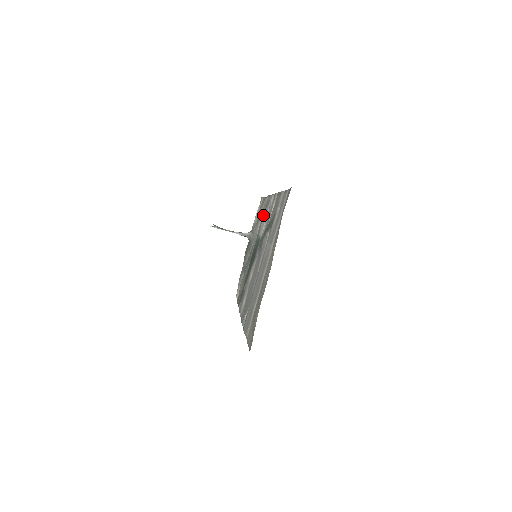
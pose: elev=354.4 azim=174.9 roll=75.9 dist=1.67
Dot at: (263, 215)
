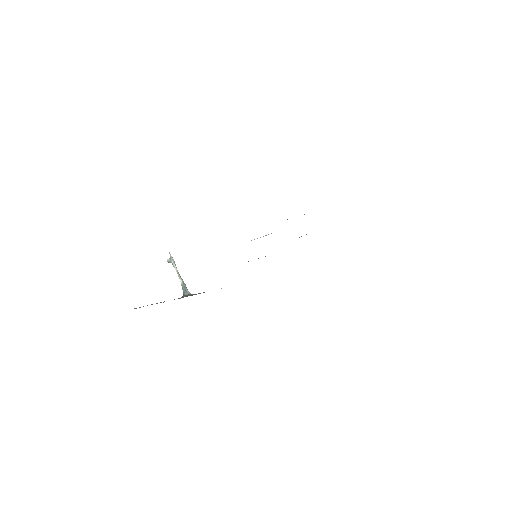
Dot at: occluded
